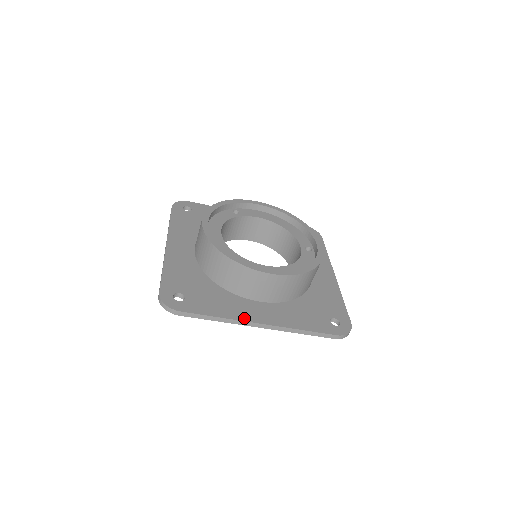
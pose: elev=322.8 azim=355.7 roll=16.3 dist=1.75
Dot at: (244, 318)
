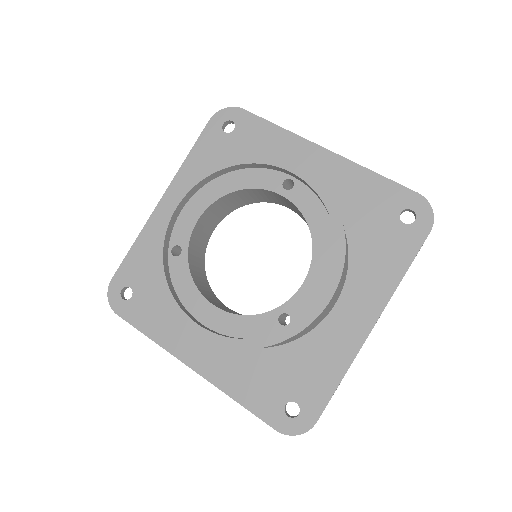
Dot at: (356, 345)
